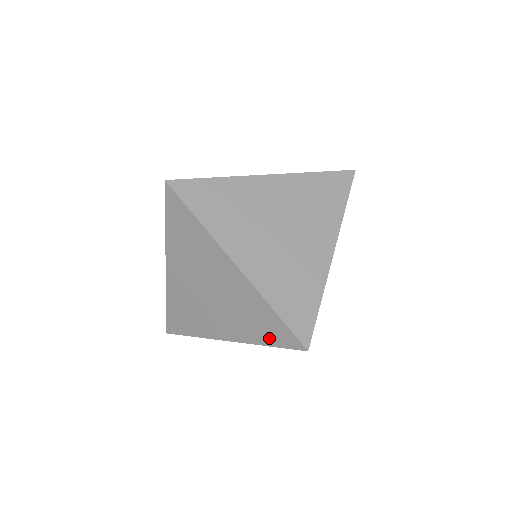
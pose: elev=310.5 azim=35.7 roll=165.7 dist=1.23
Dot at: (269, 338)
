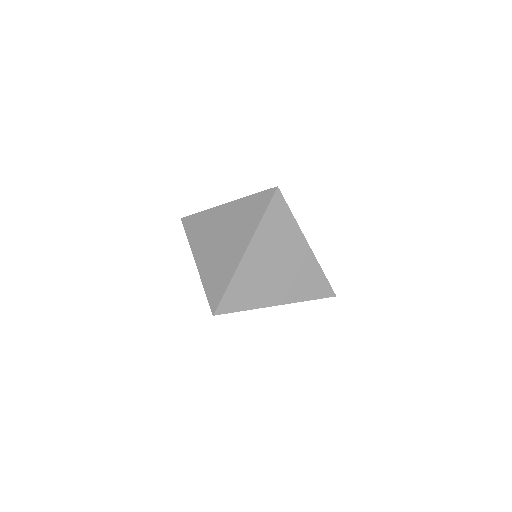
Dot at: (314, 294)
